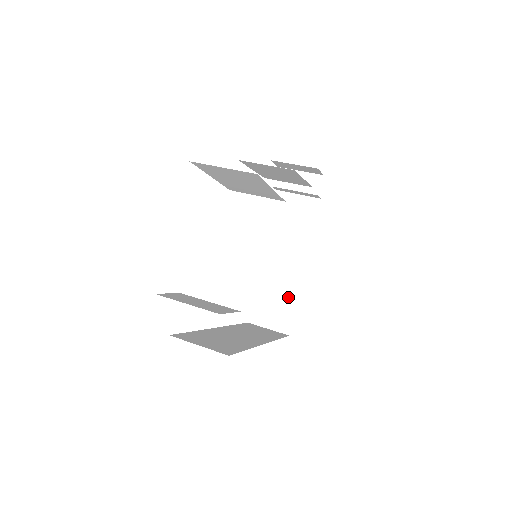
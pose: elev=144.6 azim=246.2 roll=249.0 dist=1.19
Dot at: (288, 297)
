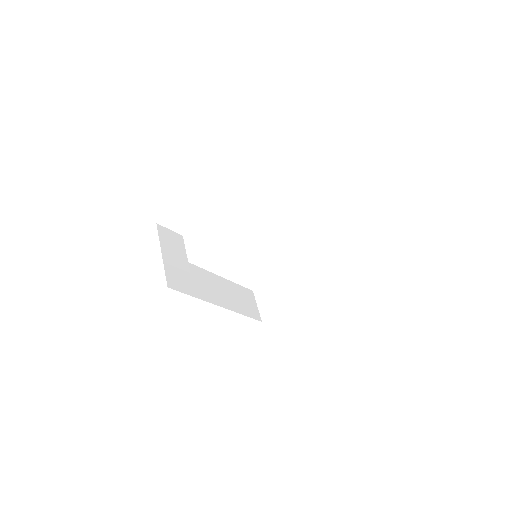
Dot at: (283, 300)
